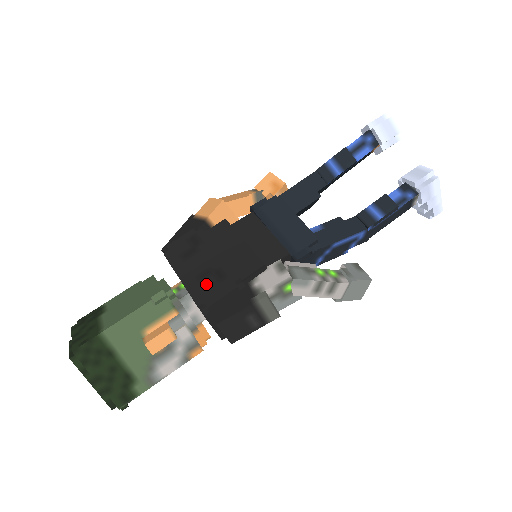
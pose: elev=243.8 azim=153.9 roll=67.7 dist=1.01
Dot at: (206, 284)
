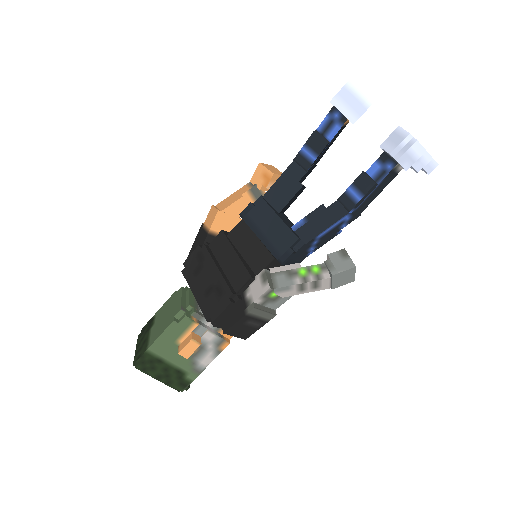
Dot at: (210, 300)
